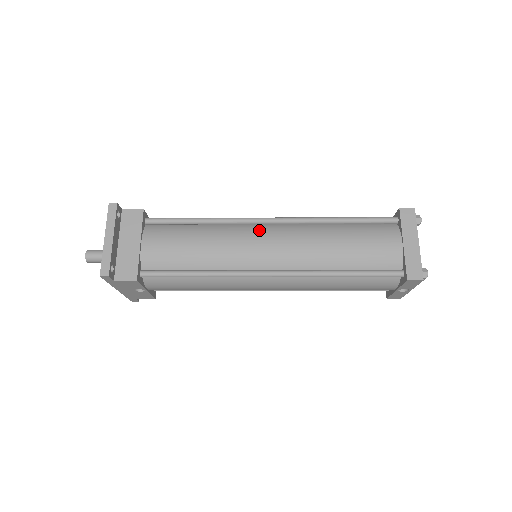
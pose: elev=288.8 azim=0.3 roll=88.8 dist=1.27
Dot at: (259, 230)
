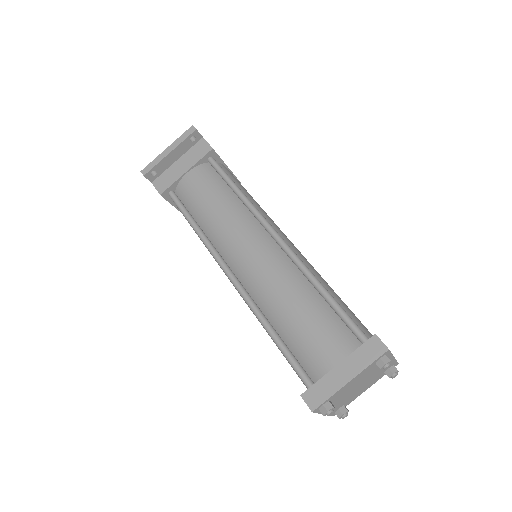
Dot at: (258, 235)
